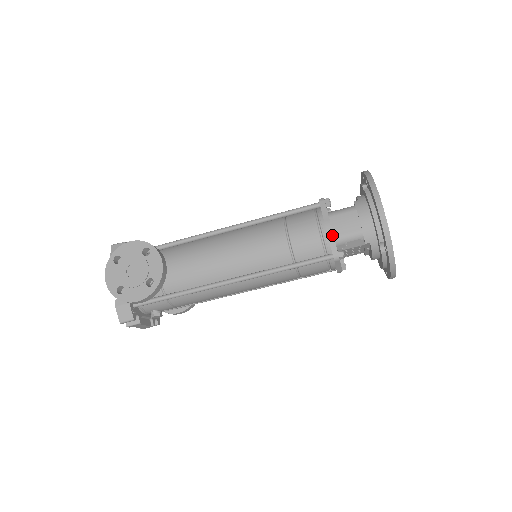
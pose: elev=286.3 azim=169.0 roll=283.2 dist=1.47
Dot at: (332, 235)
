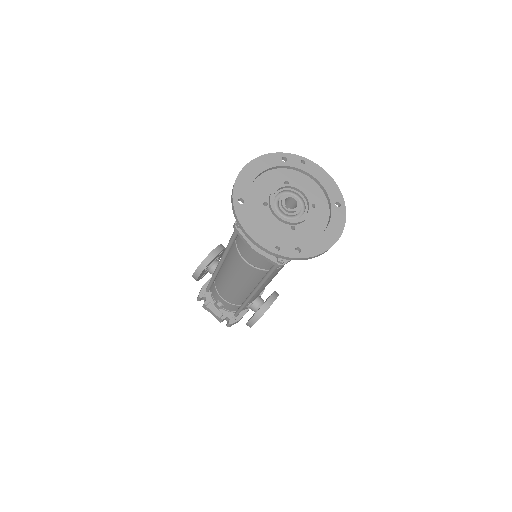
Dot at: occluded
